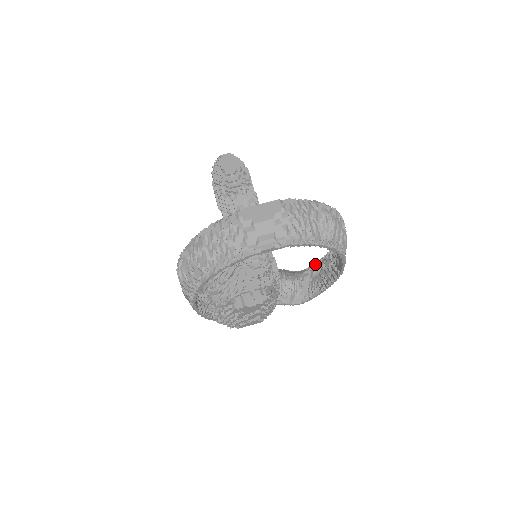
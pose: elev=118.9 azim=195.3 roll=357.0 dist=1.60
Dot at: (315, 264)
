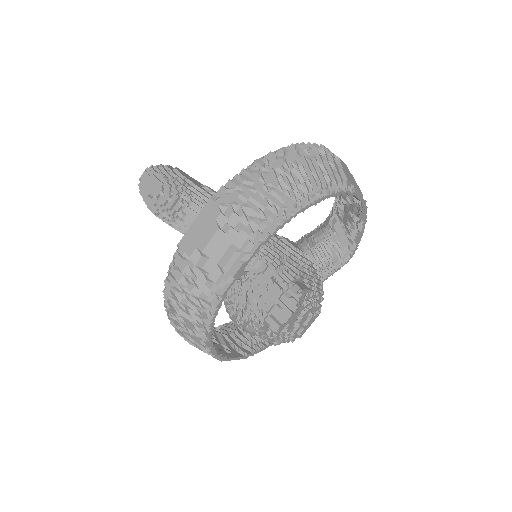
Dot at: (335, 202)
